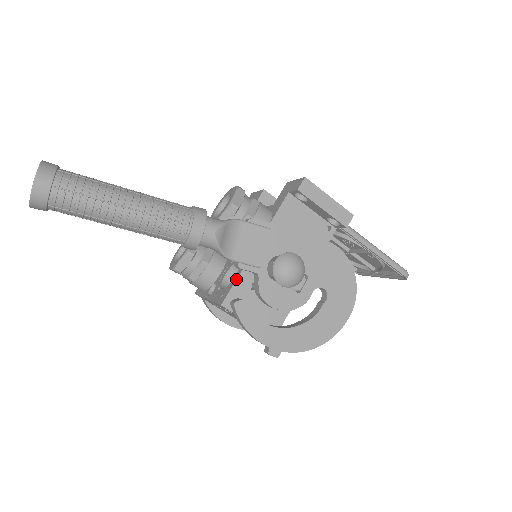
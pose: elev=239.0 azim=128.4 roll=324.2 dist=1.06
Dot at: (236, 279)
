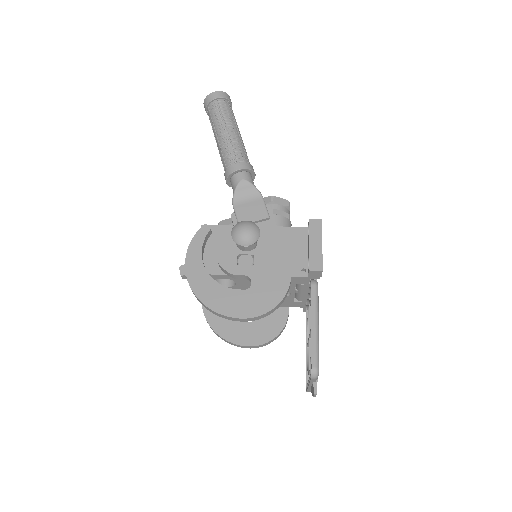
Dot at: (225, 225)
